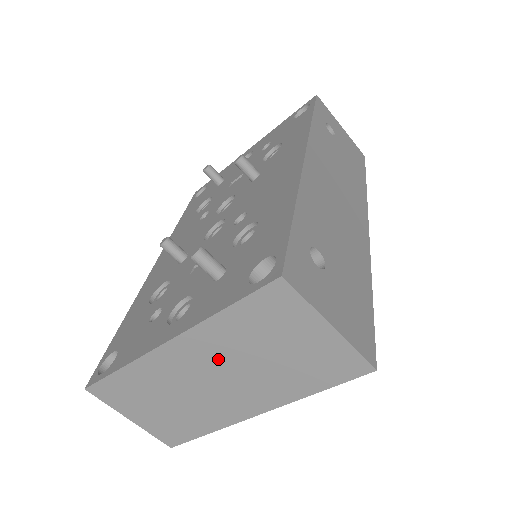
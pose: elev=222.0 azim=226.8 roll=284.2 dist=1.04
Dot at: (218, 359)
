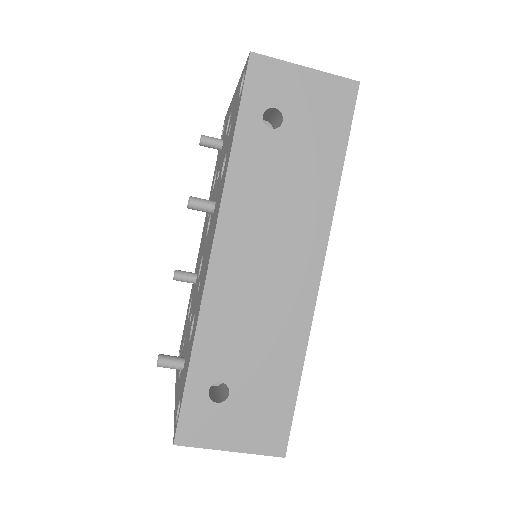
Dot at: occluded
